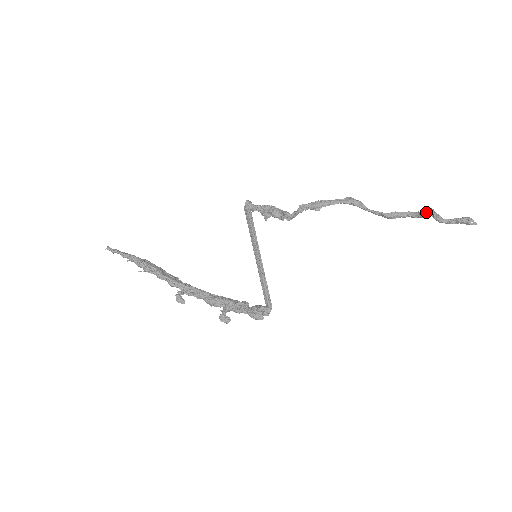
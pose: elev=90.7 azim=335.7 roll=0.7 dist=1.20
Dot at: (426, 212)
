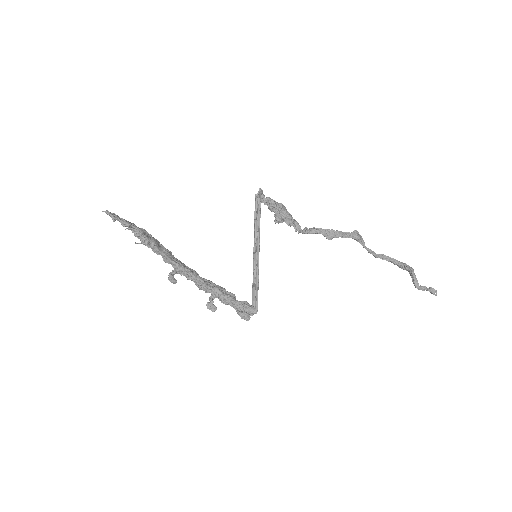
Dot at: (407, 269)
